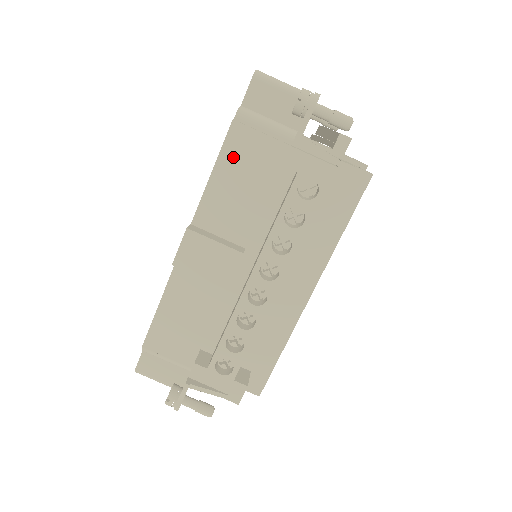
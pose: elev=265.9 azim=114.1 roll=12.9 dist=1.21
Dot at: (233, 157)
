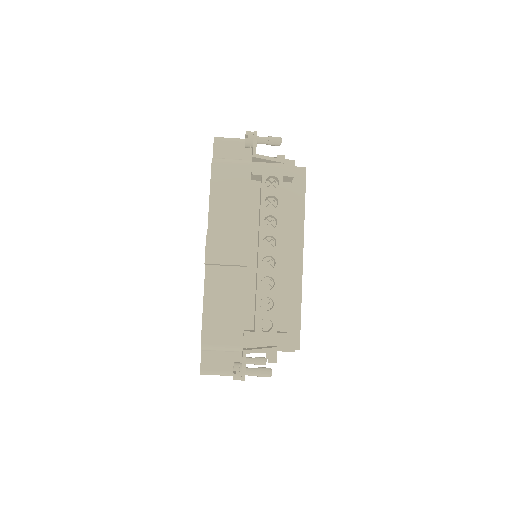
Dot at: (219, 185)
